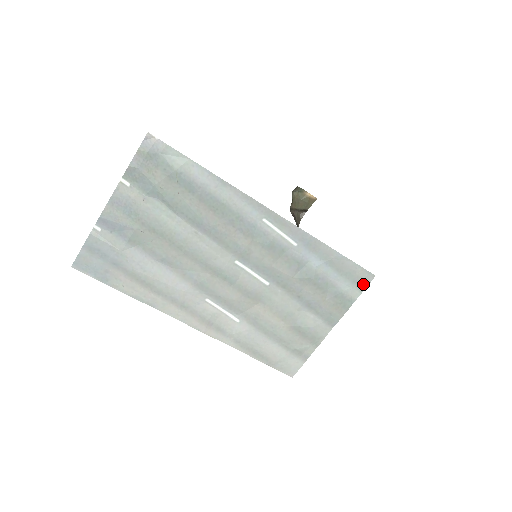
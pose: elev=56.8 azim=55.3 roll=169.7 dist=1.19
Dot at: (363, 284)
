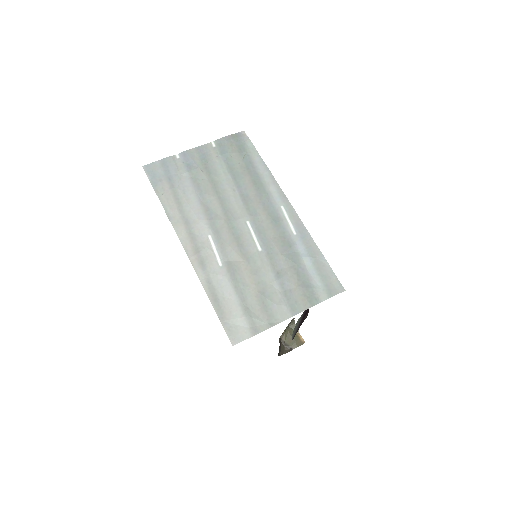
Dot at: (333, 292)
